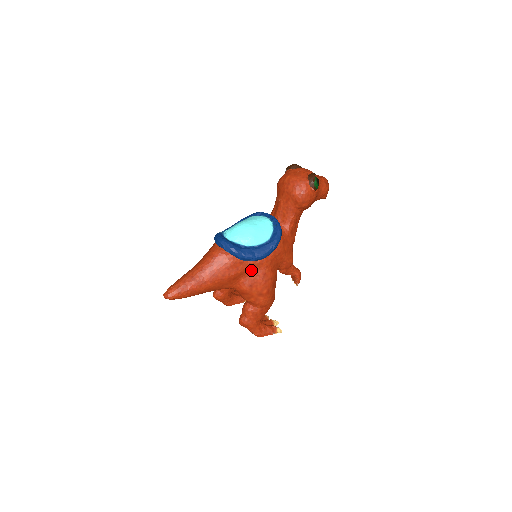
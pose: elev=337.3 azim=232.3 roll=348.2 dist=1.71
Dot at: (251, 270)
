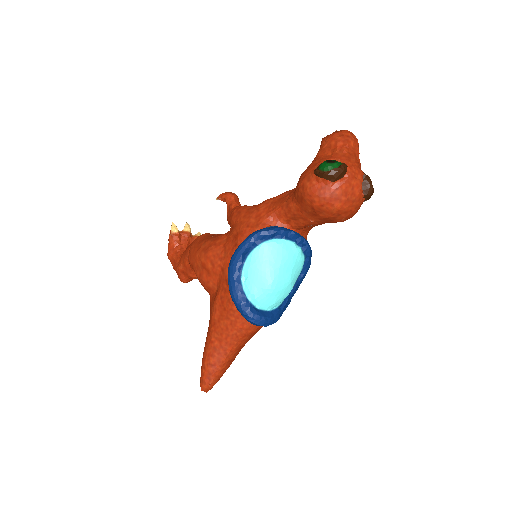
Dot at: occluded
